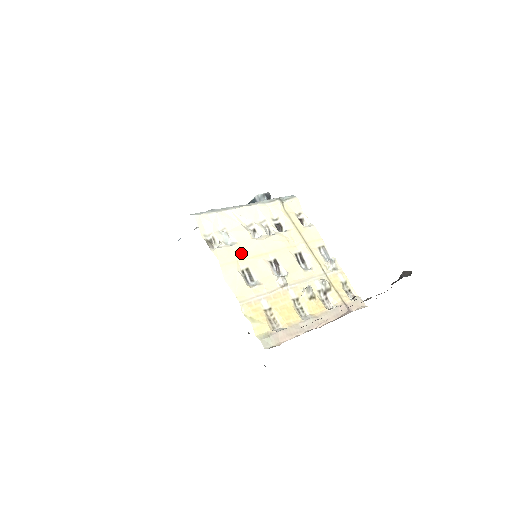
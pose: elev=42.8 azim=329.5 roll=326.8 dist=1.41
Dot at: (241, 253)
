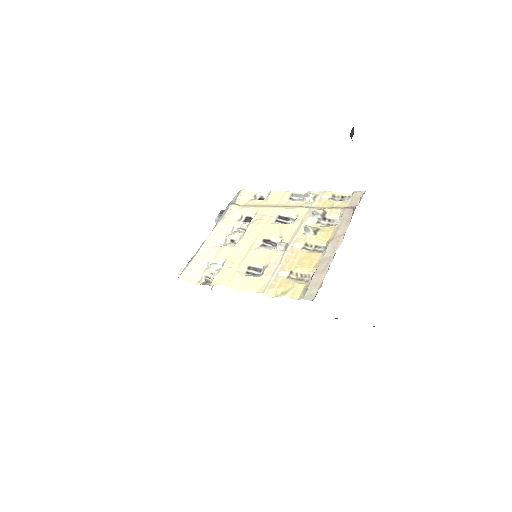
Dot at: (234, 263)
